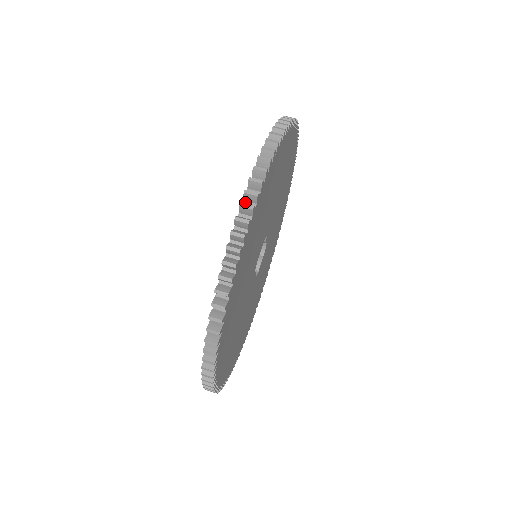
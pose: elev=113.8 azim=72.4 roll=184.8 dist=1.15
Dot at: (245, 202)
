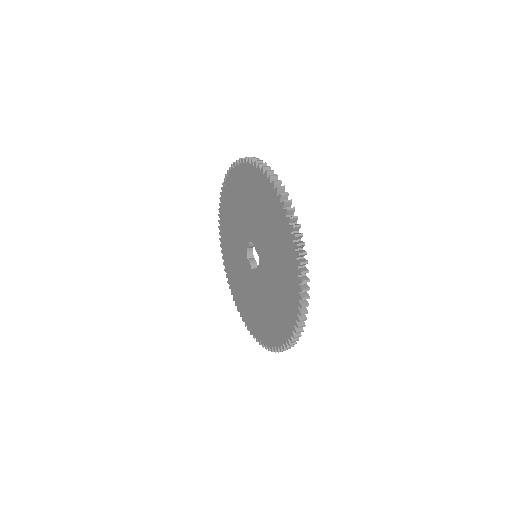
Dot at: (282, 201)
